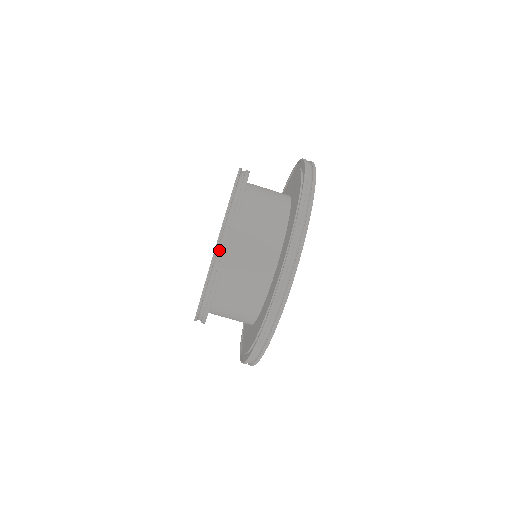
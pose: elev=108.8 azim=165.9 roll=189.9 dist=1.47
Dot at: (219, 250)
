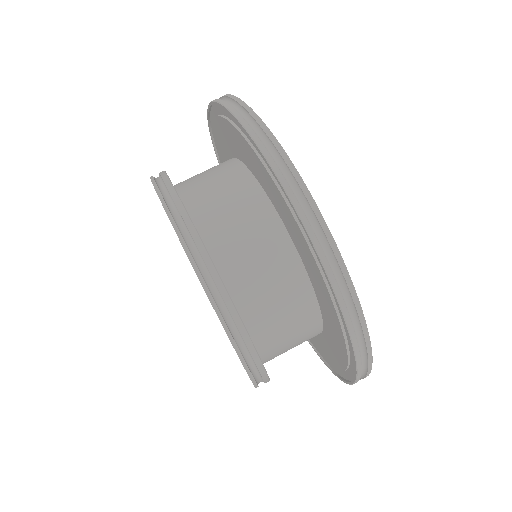
Dot at: (201, 268)
